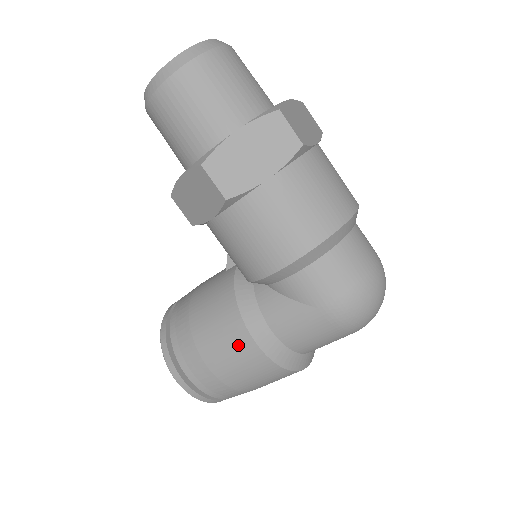
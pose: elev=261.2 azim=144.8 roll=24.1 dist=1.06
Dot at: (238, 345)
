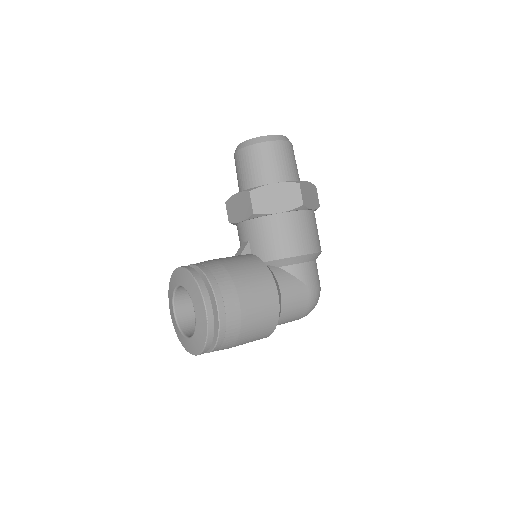
Dot at: (267, 292)
